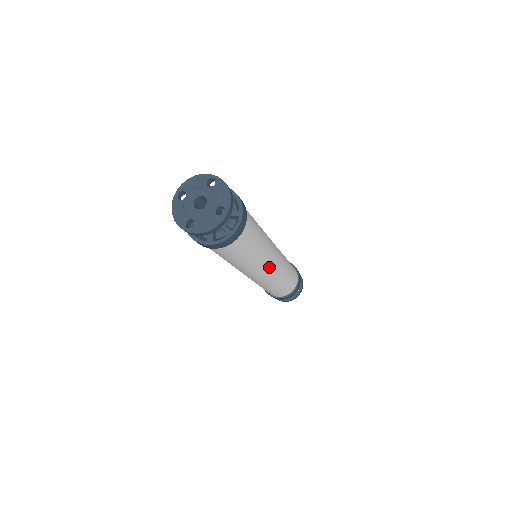
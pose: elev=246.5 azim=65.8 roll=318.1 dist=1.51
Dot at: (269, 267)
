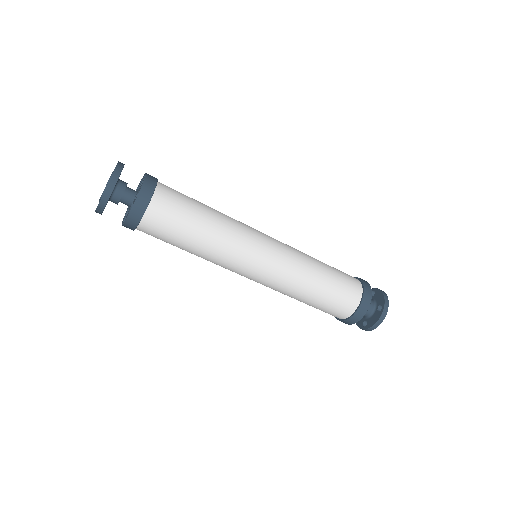
Dot at: (256, 256)
